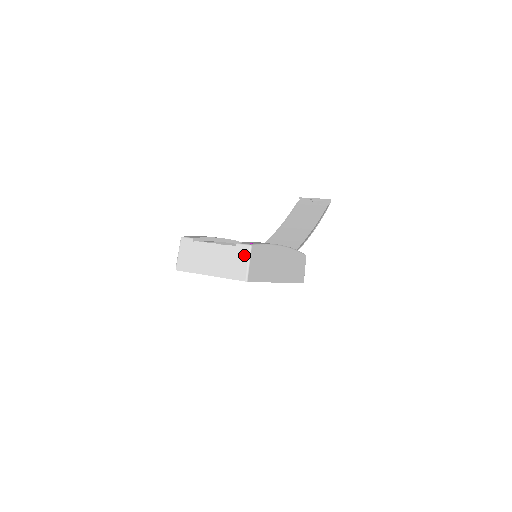
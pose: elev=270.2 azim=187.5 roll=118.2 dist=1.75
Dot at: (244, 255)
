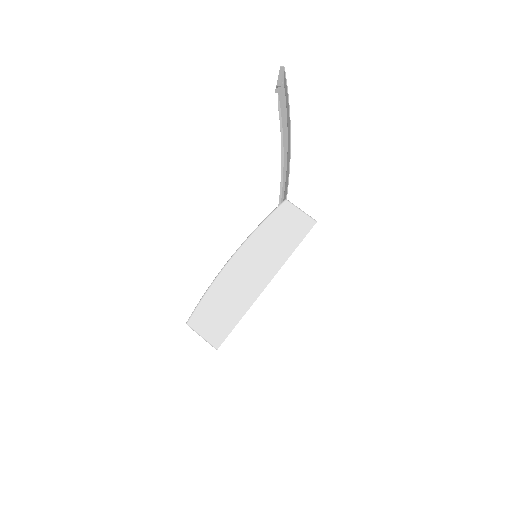
Dot at: occluded
